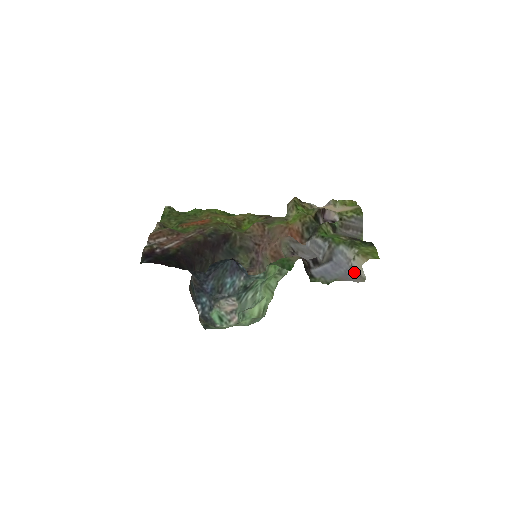
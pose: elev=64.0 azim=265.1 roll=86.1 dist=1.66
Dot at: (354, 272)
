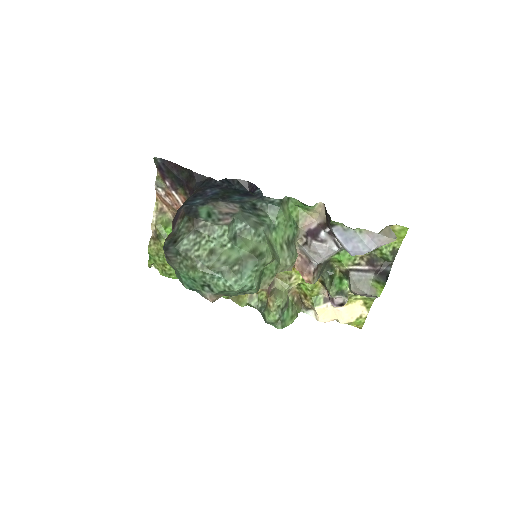
Dot at: (380, 246)
